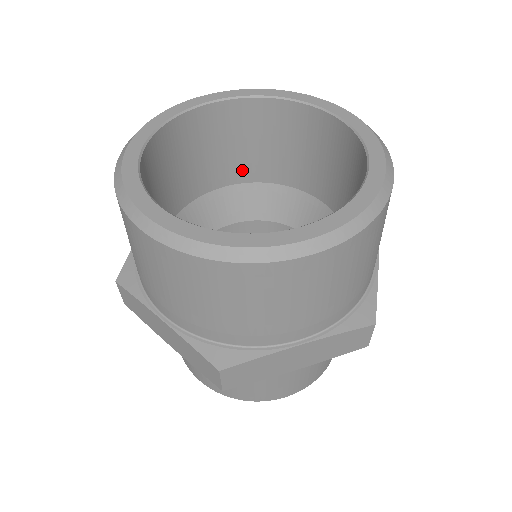
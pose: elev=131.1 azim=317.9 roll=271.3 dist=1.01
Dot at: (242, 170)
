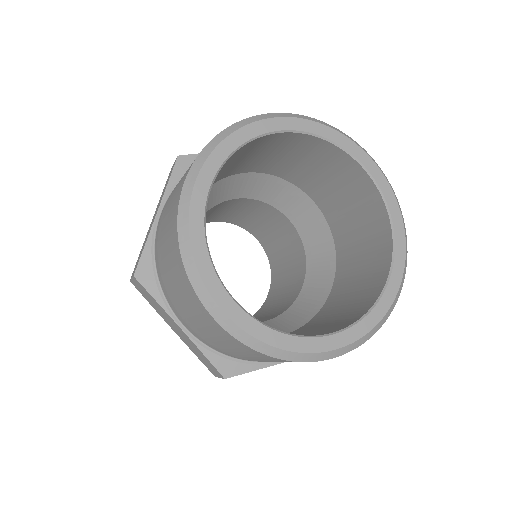
Dot at: (263, 166)
